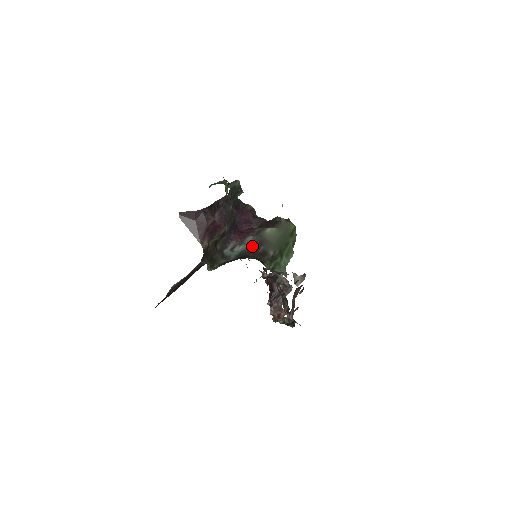
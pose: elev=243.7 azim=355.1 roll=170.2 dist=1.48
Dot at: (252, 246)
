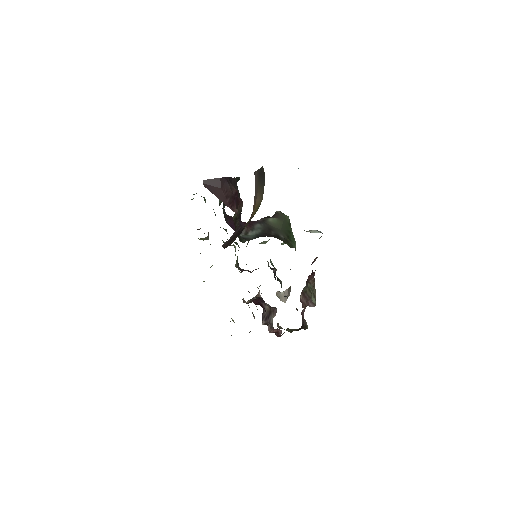
Dot at: (264, 231)
